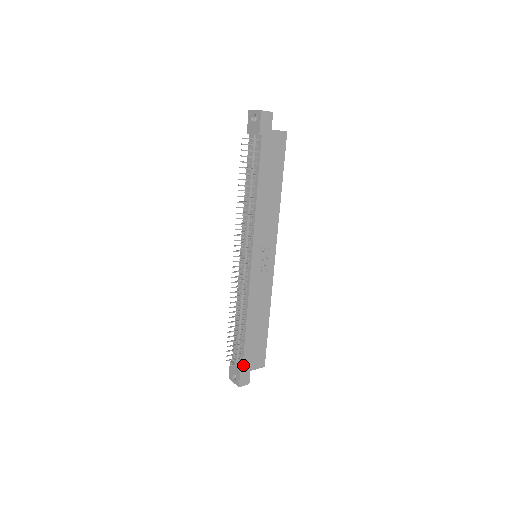
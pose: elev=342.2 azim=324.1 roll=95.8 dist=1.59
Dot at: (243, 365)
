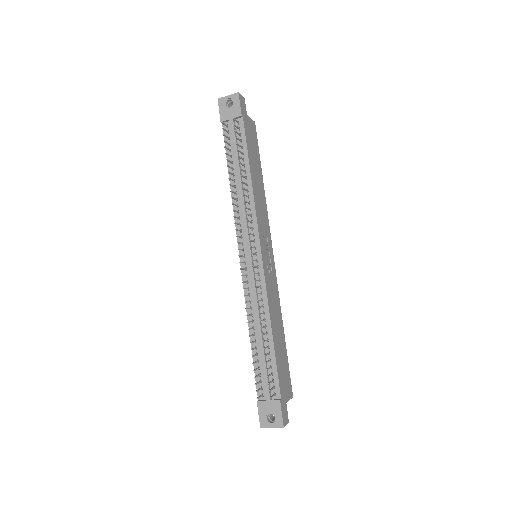
Dot at: (280, 394)
